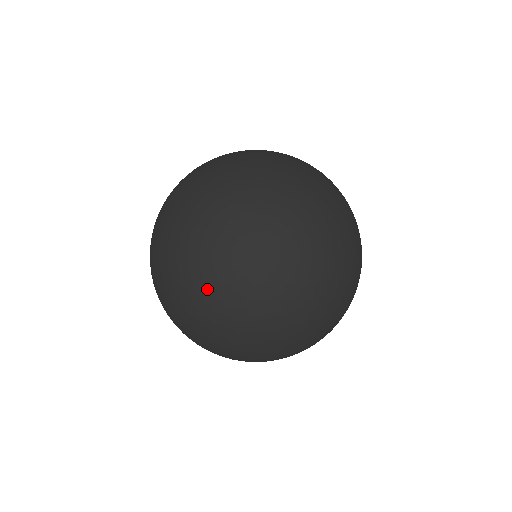
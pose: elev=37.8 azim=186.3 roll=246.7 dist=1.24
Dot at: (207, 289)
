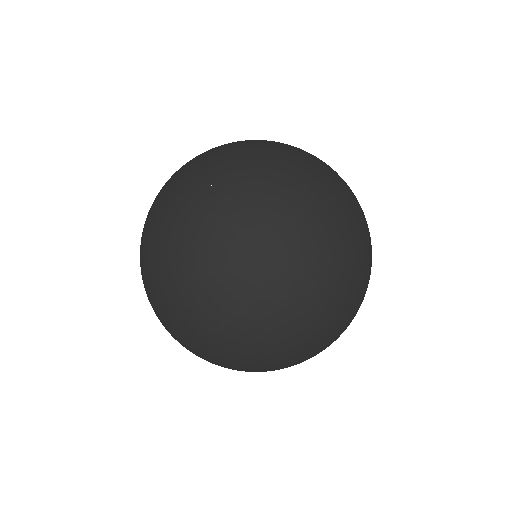
Dot at: (170, 301)
